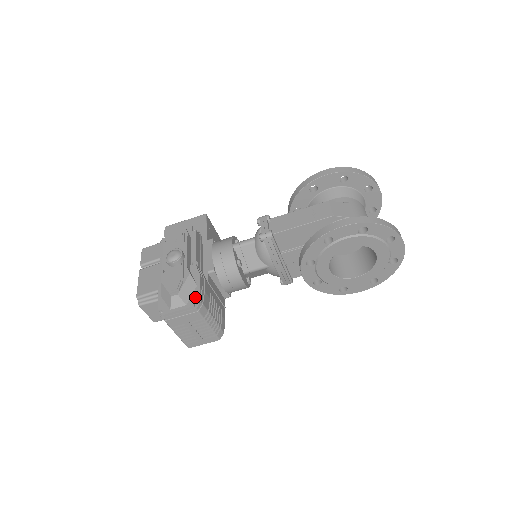
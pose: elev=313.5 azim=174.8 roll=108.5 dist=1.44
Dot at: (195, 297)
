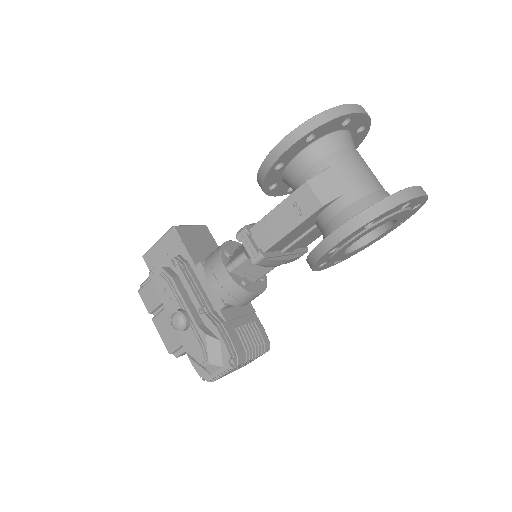
Dot at: (226, 356)
